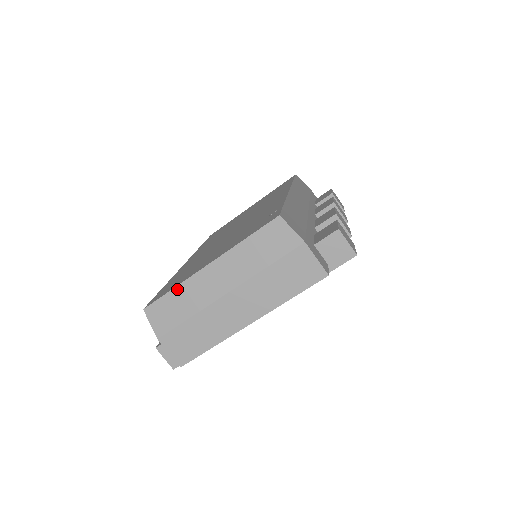
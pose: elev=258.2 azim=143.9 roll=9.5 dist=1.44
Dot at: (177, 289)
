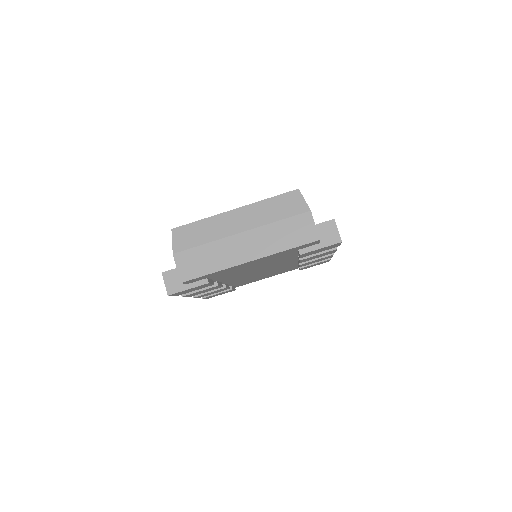
Dot at: (204, 220)
